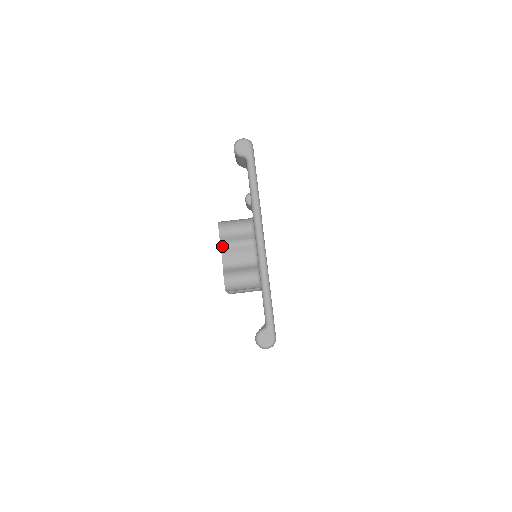
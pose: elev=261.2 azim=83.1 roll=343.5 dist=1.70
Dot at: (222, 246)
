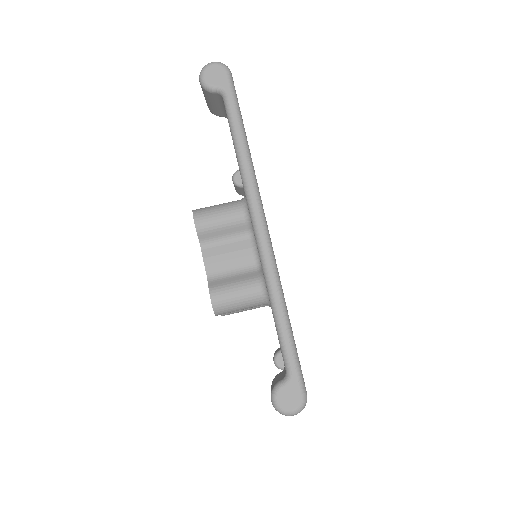
Dot at: (202, 246)
